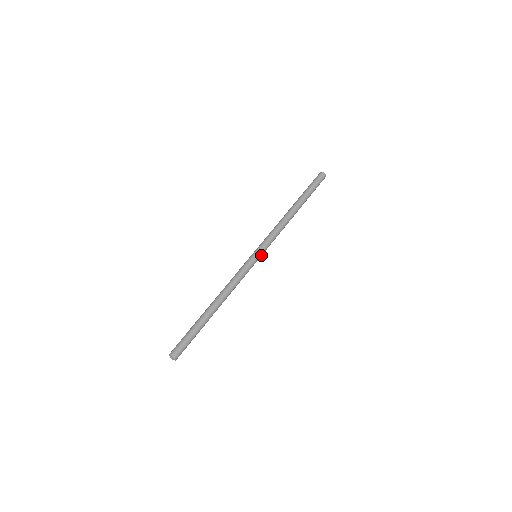
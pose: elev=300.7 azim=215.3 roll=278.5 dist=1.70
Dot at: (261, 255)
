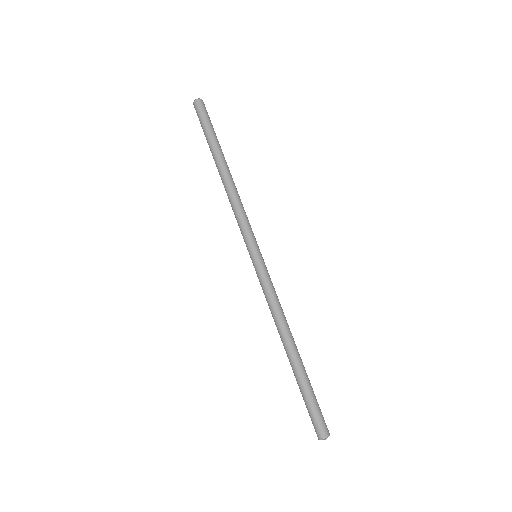
Dot at: (258, 250)
